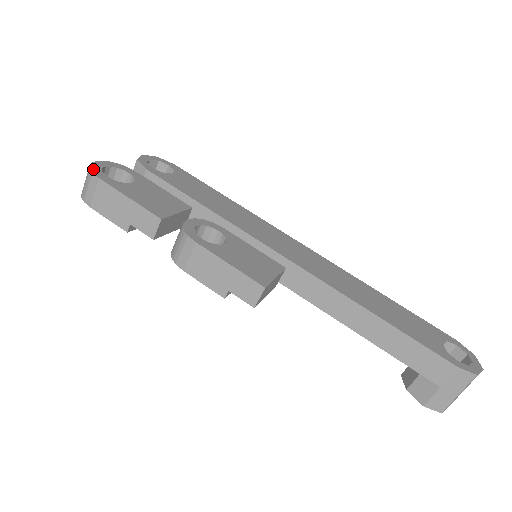
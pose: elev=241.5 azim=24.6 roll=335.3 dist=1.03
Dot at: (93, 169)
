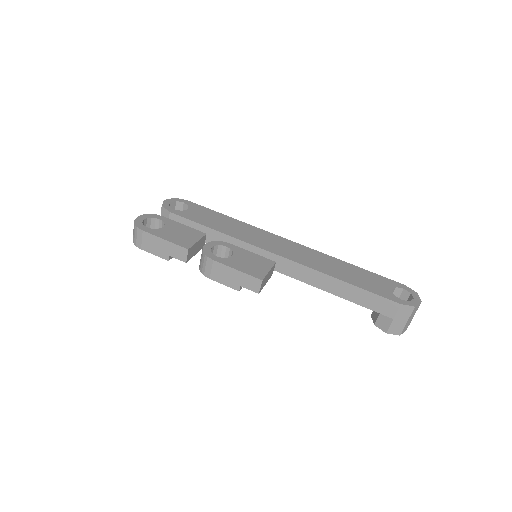
Dot at: (137, 224)
